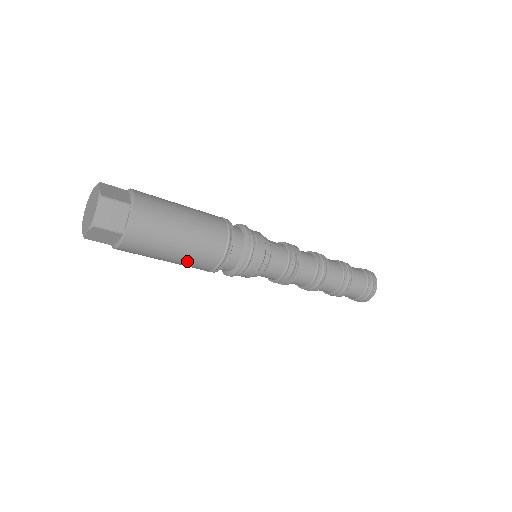
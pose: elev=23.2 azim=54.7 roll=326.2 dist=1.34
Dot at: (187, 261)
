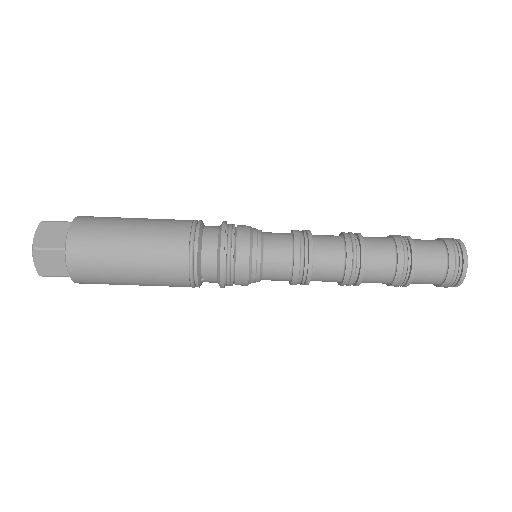
Dot at: (155, 285)
